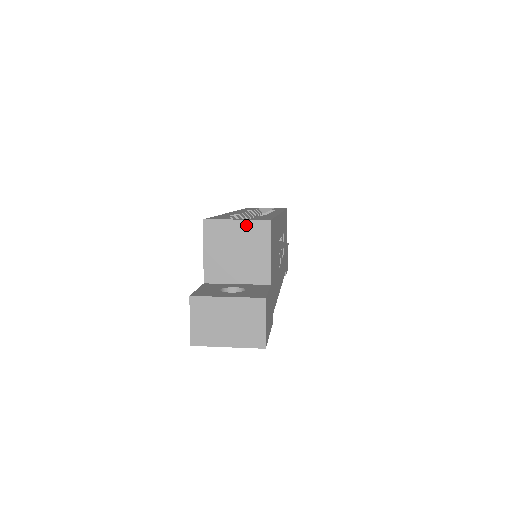
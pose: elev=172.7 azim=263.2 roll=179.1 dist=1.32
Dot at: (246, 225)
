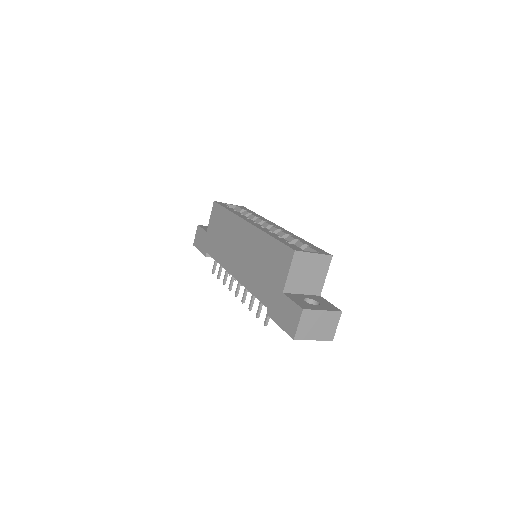
Dot at: (318, 257)
